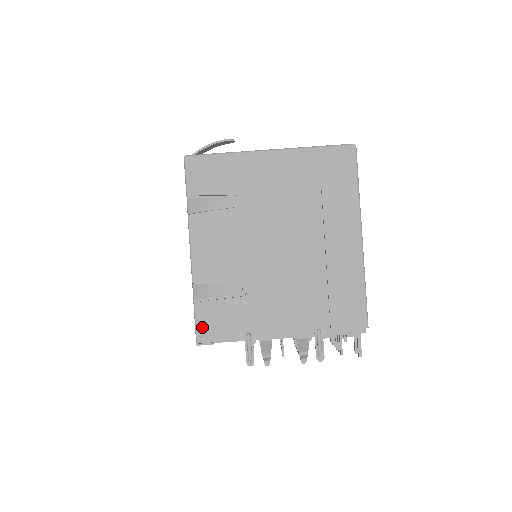
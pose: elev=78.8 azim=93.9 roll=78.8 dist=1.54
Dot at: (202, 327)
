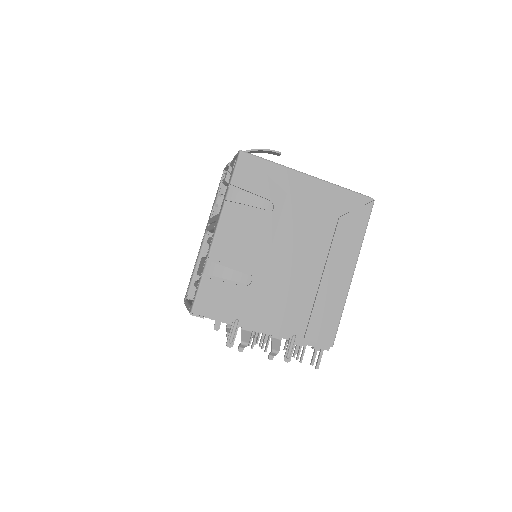
Dot at: (201, 300)
